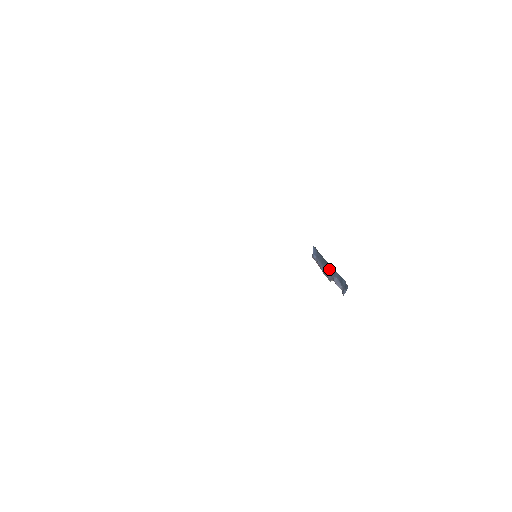
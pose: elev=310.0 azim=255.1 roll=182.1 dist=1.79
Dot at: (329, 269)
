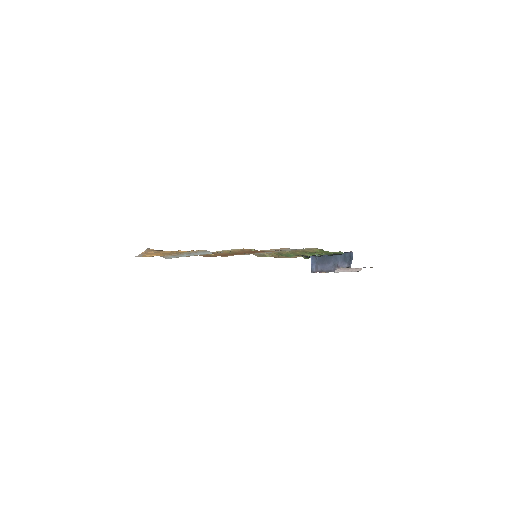
Dot at: (330, 259)
